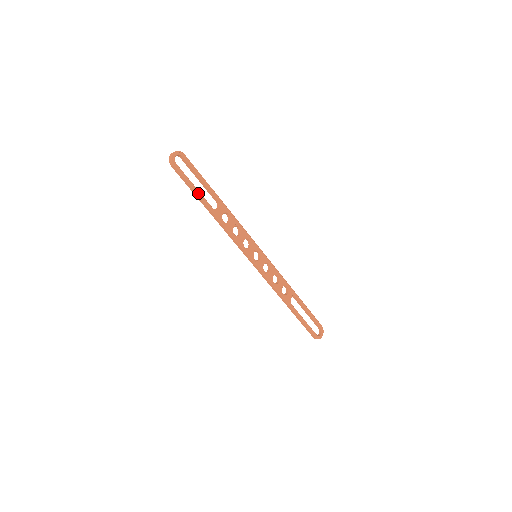
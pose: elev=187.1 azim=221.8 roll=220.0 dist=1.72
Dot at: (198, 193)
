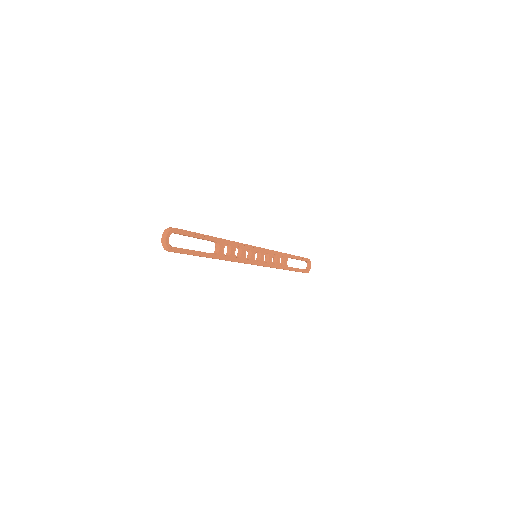
Dot at: (200, 254)
